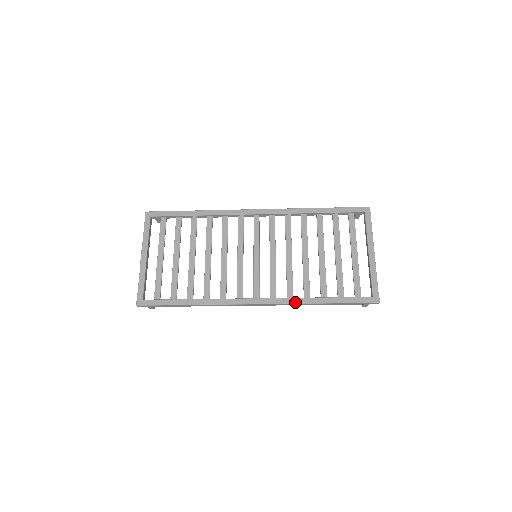
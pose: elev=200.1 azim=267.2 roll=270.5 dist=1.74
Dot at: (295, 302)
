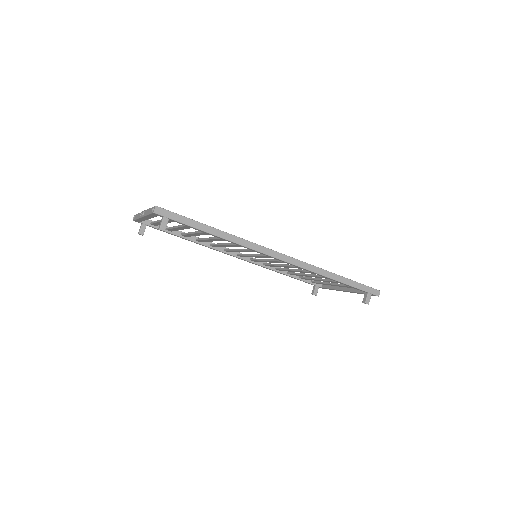
Dot at: (314, 266)
